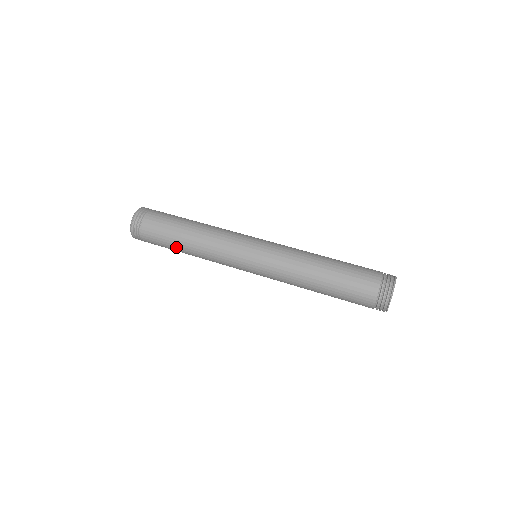
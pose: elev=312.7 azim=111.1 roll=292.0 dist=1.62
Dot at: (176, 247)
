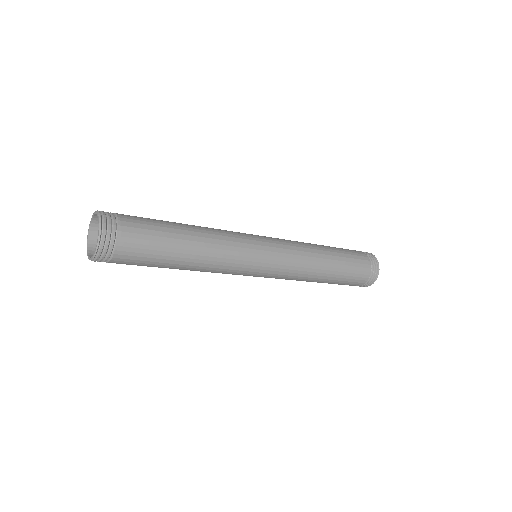
Dot at: (173, 256)
